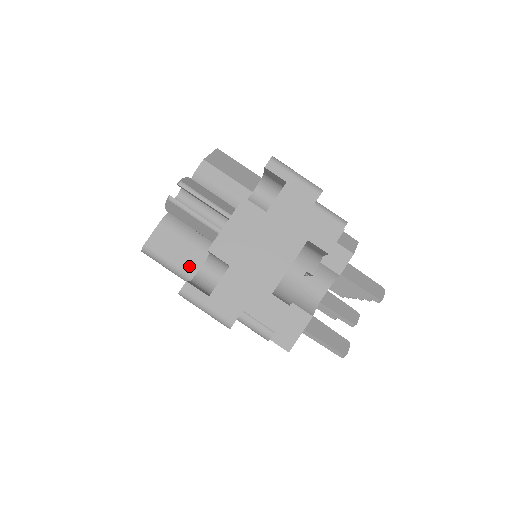
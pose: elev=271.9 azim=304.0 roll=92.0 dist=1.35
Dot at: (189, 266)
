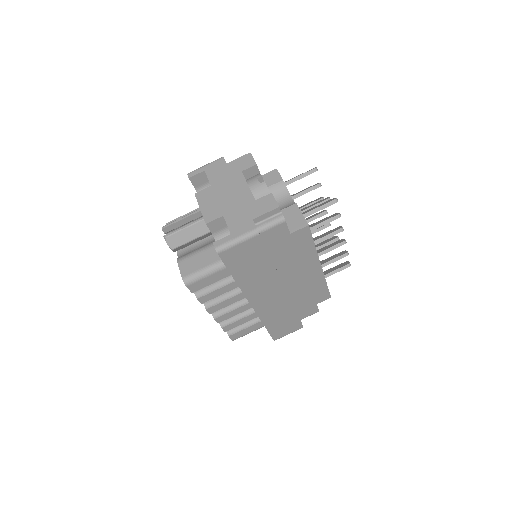
Dot at: (214, 259)
